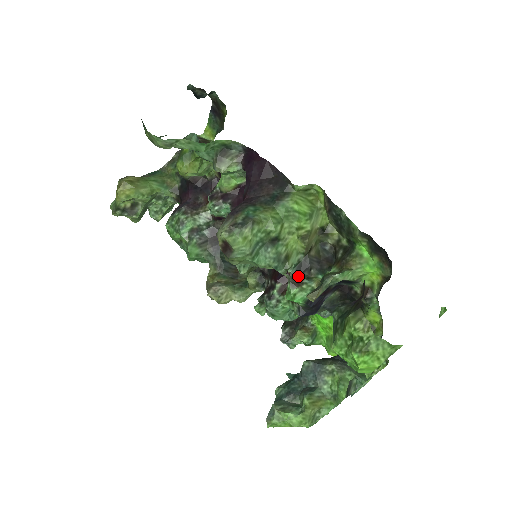
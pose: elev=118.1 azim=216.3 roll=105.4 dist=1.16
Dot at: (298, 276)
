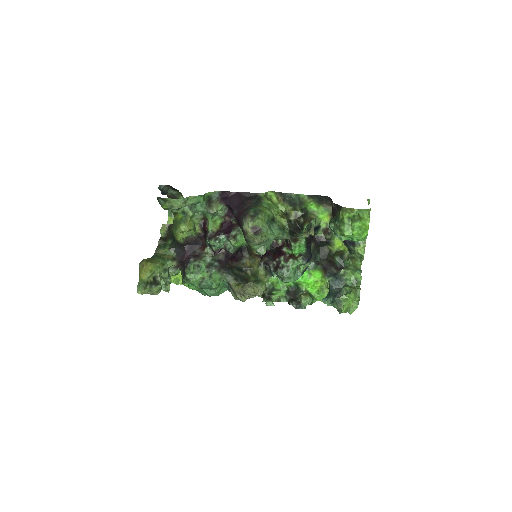
Dot at: (293, 238)
